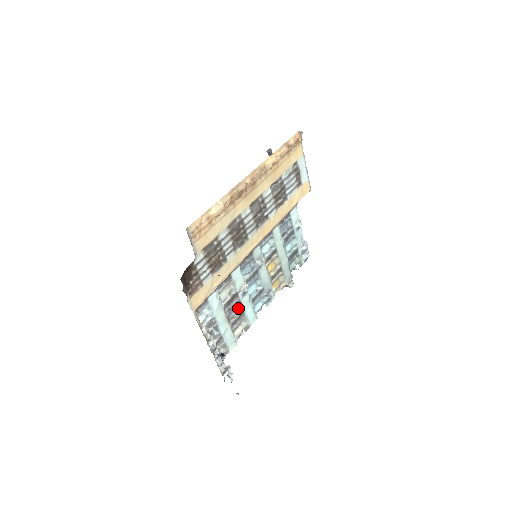
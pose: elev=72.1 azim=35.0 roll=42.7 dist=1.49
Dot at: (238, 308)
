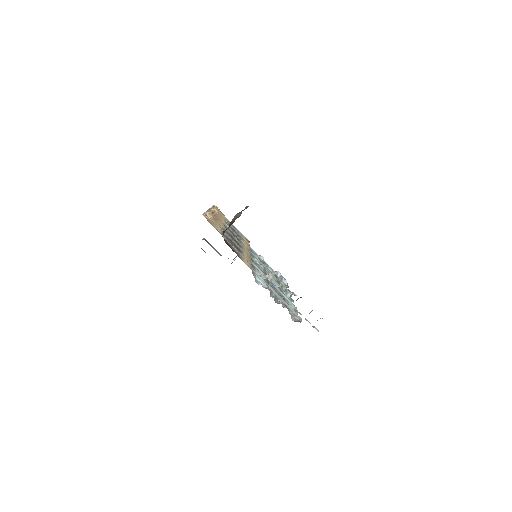
Dot at: (277, 292)
